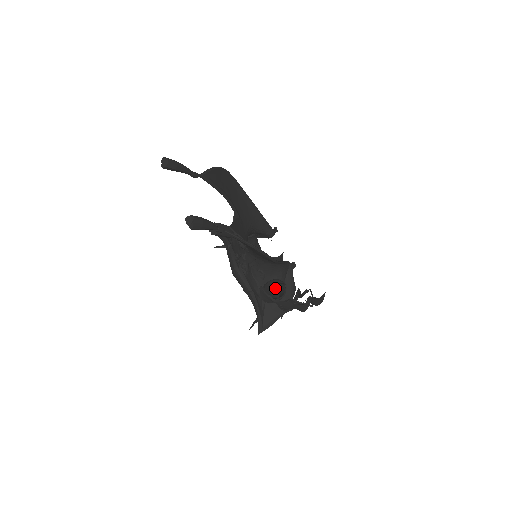
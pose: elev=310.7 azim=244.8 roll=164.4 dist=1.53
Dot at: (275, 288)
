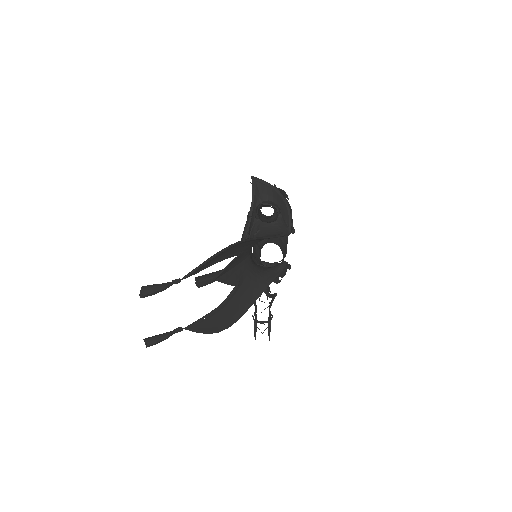
Dot at: occluded
